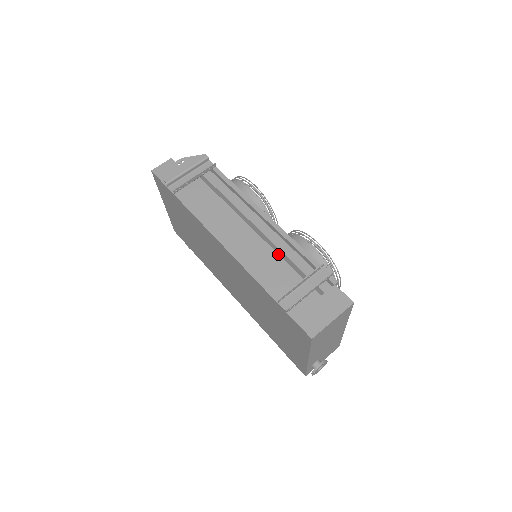
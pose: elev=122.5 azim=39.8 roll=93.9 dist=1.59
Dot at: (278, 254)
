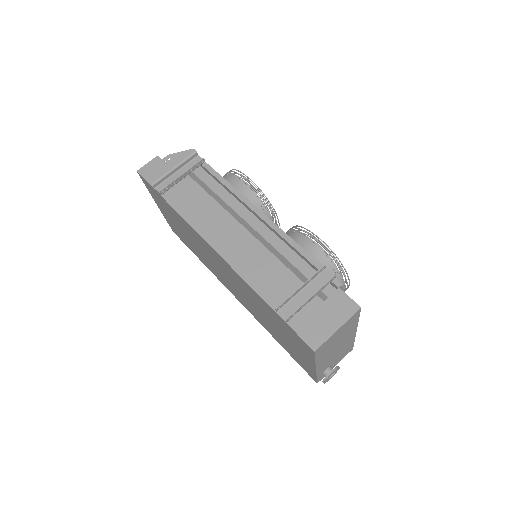
Dot at: (275, 256)
